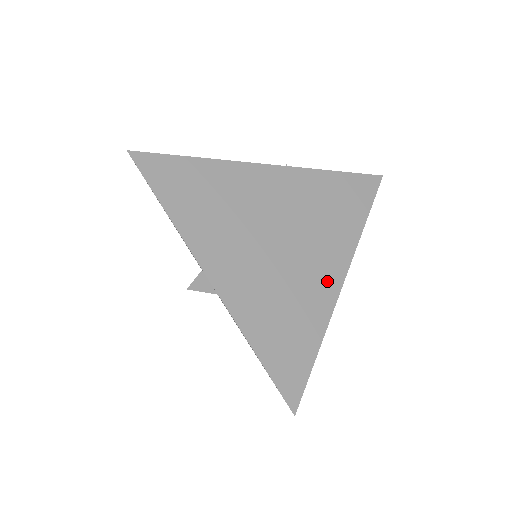
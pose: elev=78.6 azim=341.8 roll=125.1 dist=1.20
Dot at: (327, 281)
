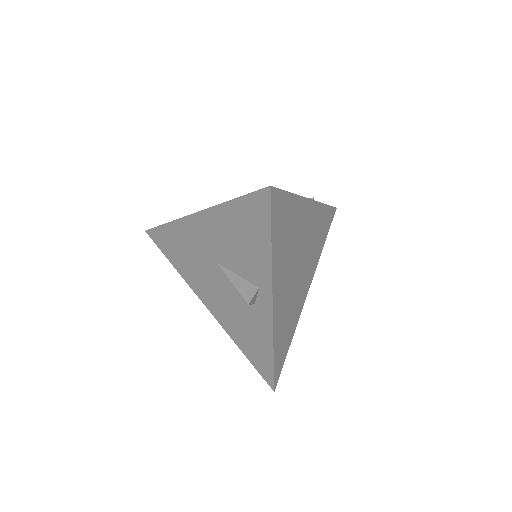
Dot at: (304, 294)
